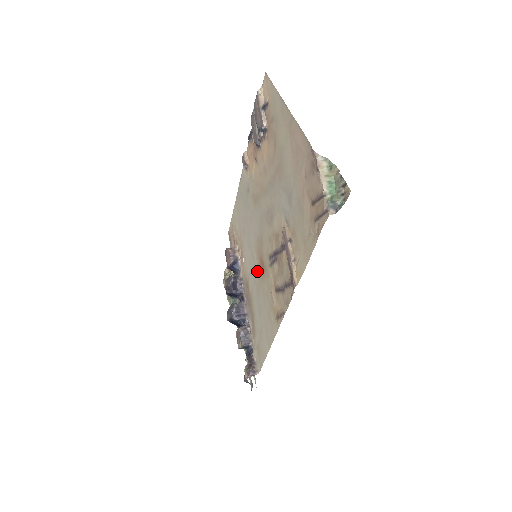
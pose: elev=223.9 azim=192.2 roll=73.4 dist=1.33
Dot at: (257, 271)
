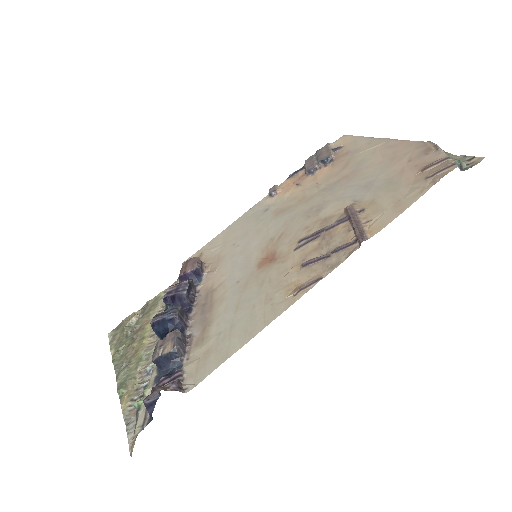
Dot at: (253, 267)
